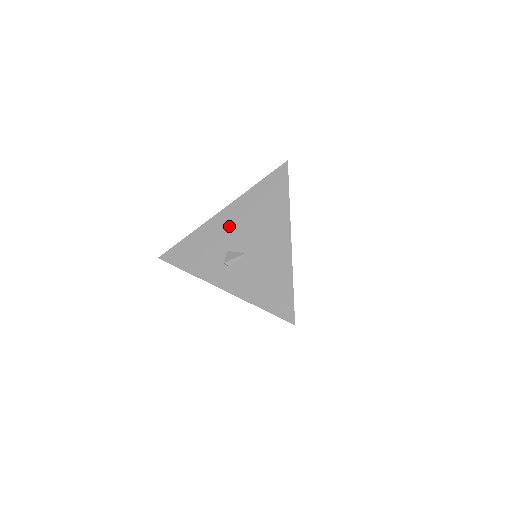
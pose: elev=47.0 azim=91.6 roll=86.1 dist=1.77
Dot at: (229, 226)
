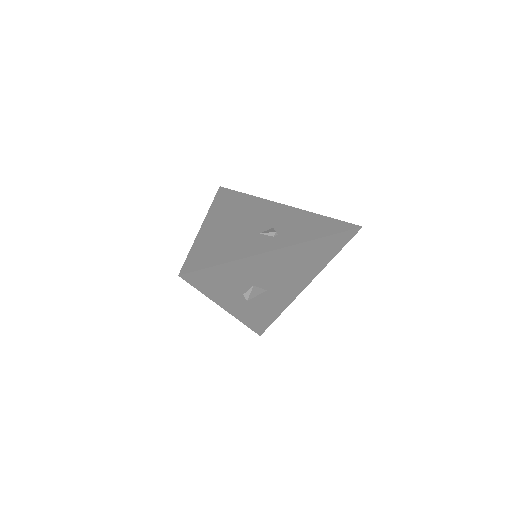
Dot at: (272, 266)
